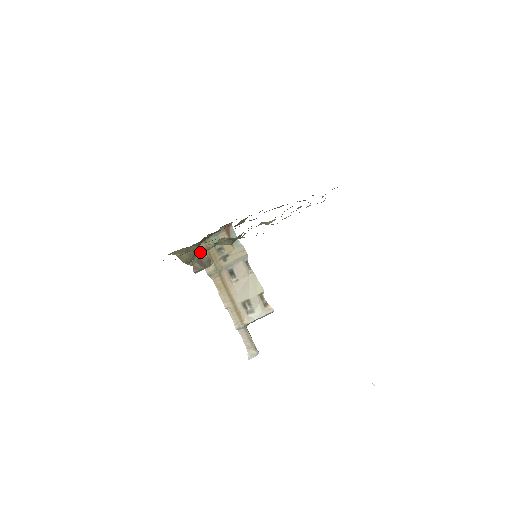
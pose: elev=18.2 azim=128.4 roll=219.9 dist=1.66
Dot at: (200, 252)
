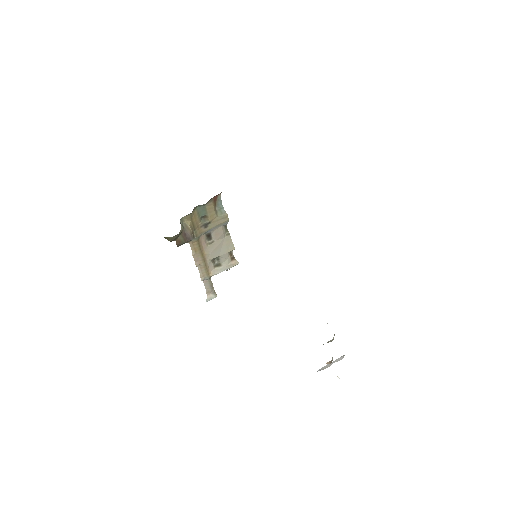
Dot at: (184, 222)
